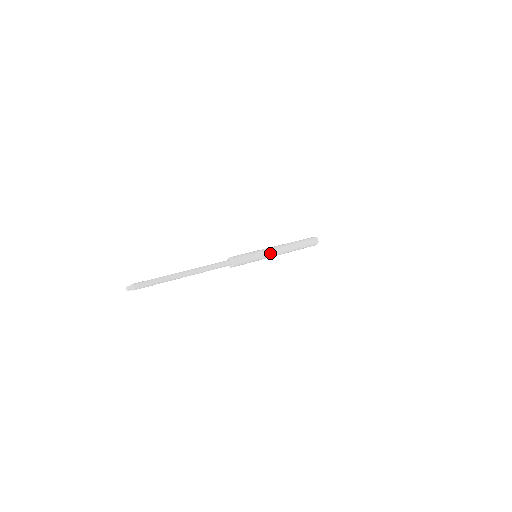
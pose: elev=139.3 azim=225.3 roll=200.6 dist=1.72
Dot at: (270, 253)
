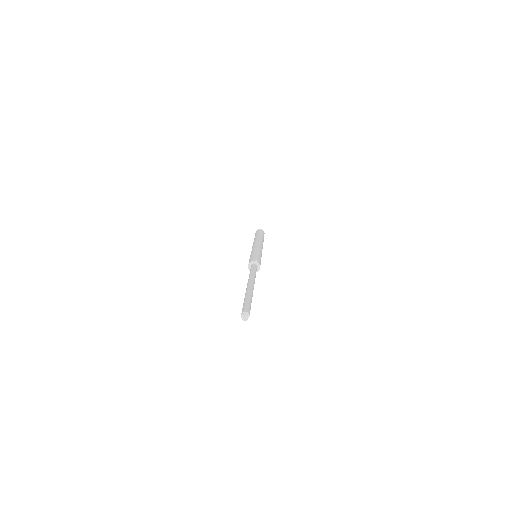
Dot at: (261, 249)
